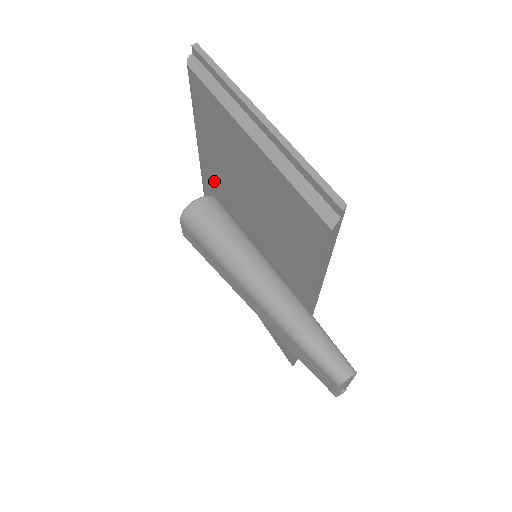
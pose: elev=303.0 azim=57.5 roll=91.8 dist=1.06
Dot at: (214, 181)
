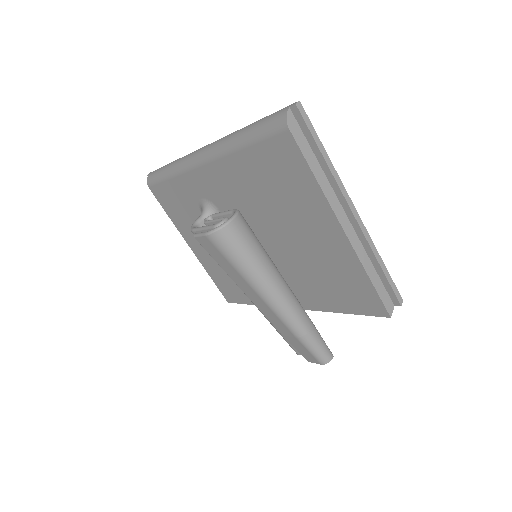
Dot at: (229, 185)
